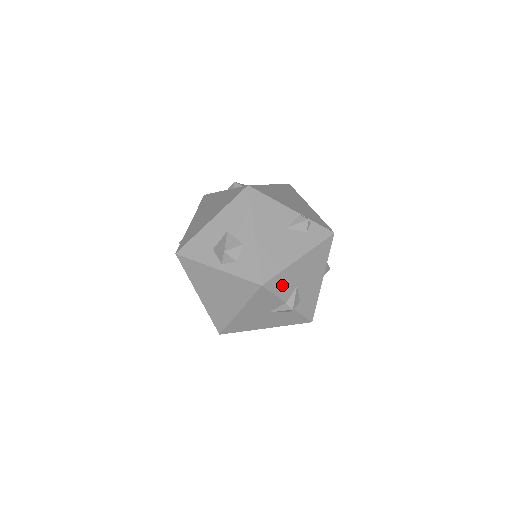
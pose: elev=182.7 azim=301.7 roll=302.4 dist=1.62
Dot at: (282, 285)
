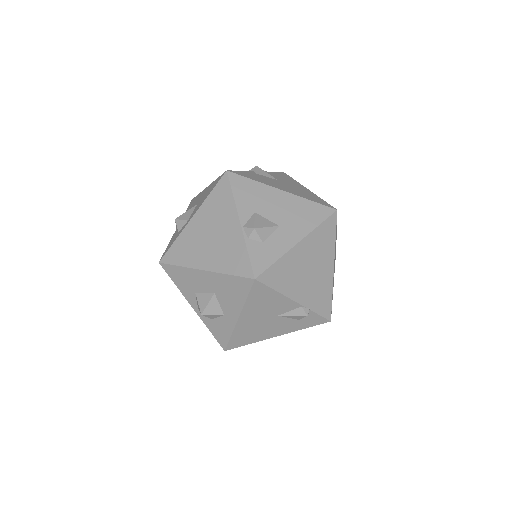
Dot at: occluded
